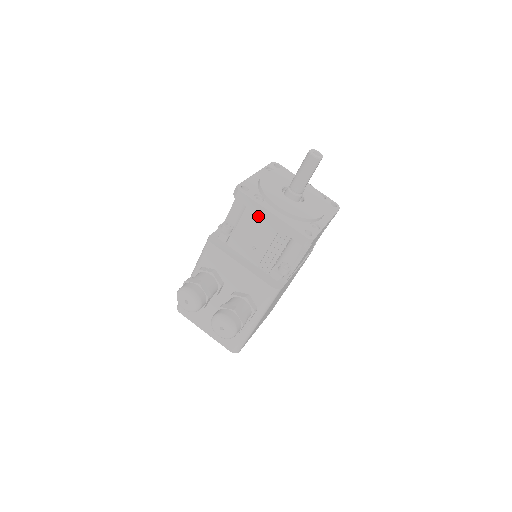
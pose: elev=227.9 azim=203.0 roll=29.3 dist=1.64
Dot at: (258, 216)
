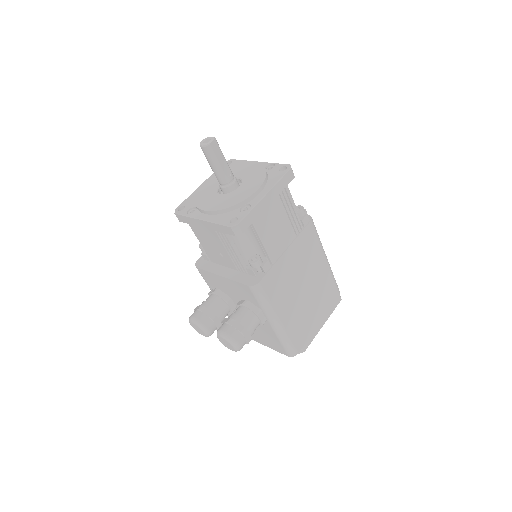
Dot at: (198, 227)
